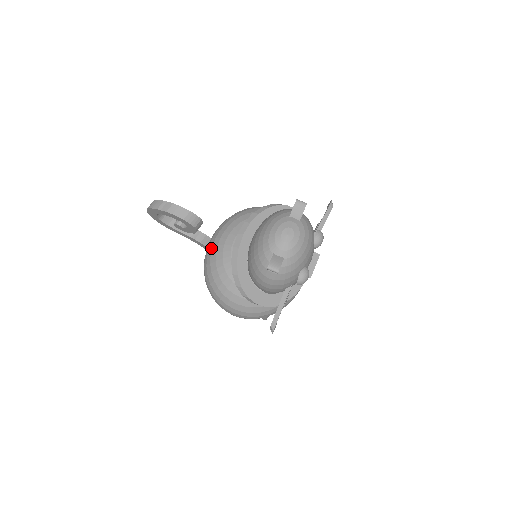
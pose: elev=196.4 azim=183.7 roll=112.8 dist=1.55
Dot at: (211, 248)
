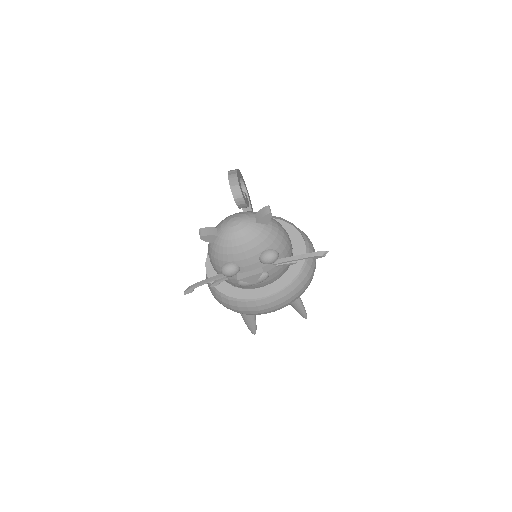
Dot at: occluded
